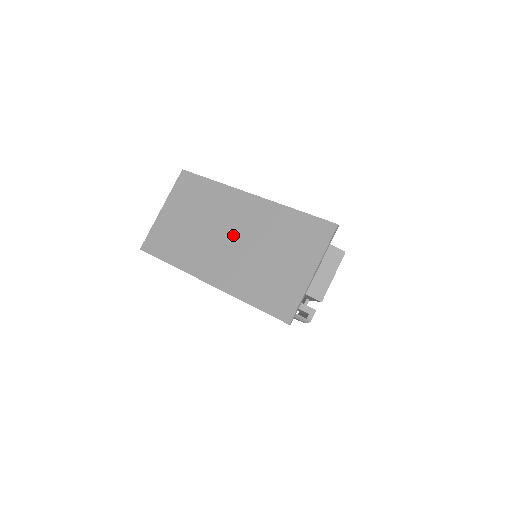
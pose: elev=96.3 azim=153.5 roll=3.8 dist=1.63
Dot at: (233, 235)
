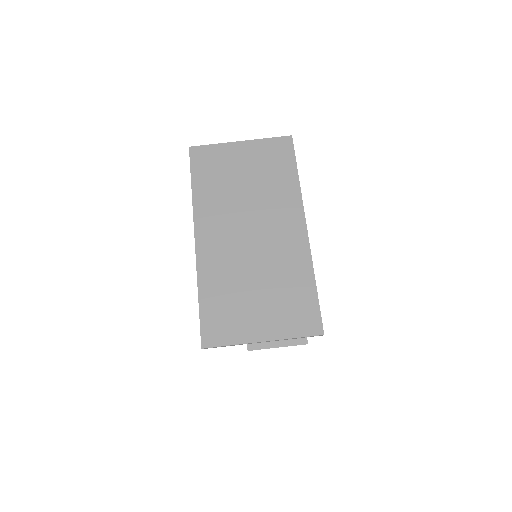
Dot at: (255, 234)
